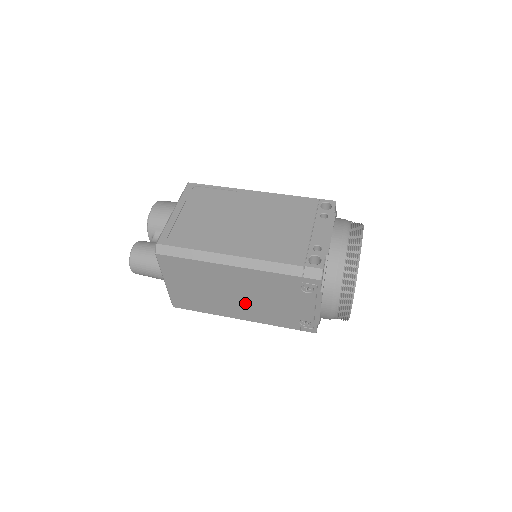
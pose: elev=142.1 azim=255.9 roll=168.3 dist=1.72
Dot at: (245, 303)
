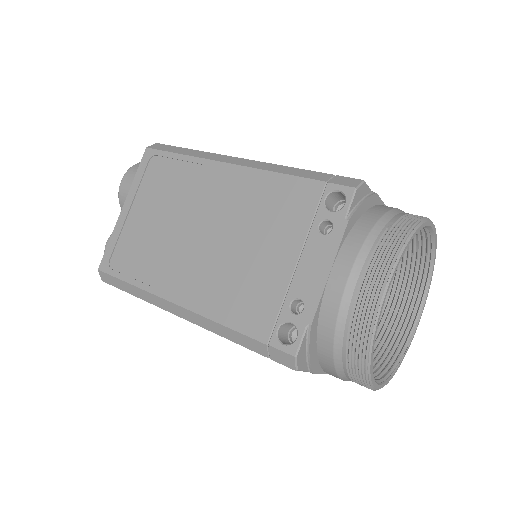
Dot at: occluded
